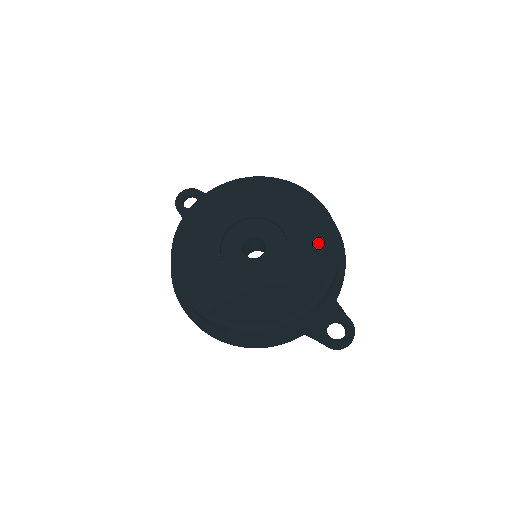
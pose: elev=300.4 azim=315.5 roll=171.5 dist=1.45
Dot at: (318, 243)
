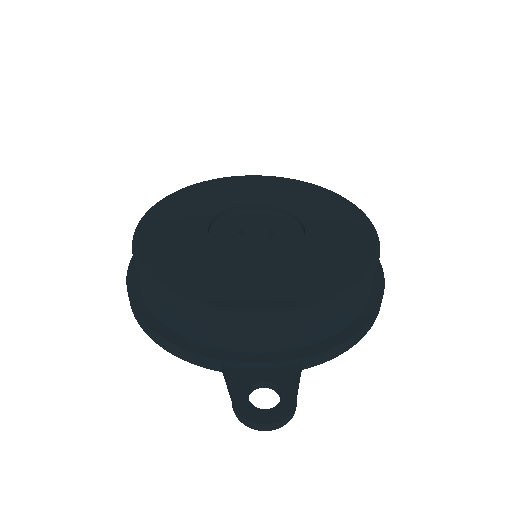
Dot at: (333, 267)
